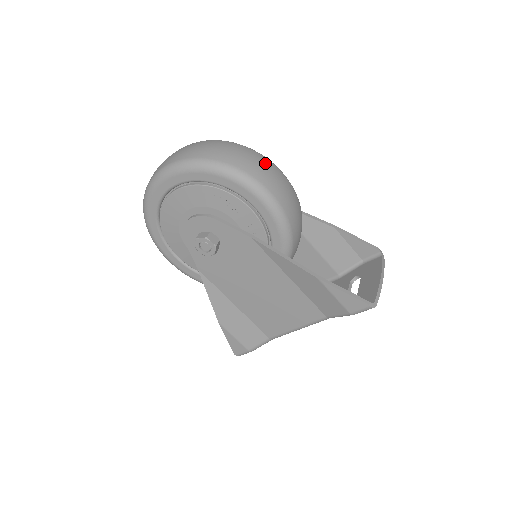
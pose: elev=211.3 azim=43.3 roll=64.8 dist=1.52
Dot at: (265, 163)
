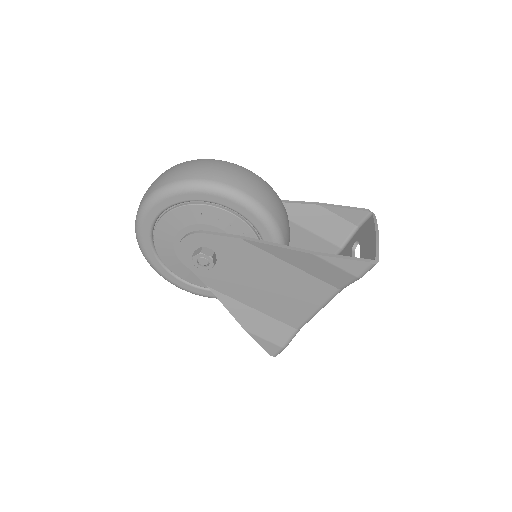
Dot at: (229, 167)
